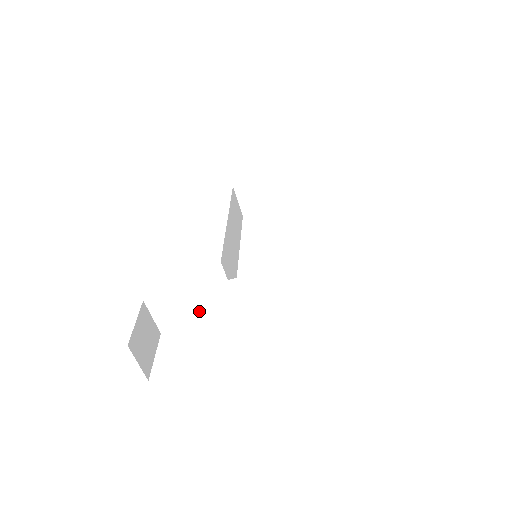
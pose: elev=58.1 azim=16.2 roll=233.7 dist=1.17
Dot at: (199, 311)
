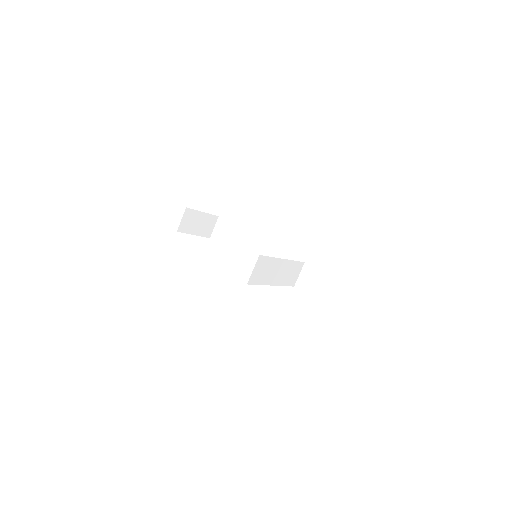
Dot at: (268, 275)
